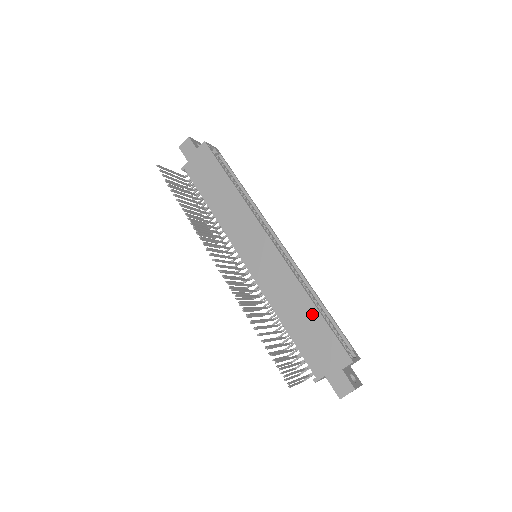
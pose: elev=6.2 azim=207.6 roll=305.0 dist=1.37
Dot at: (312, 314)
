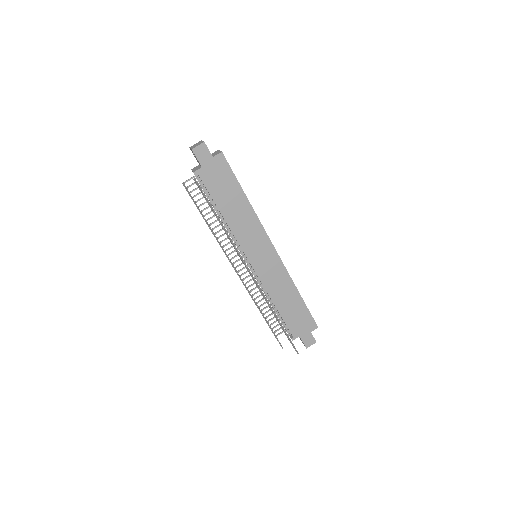
Dot at: (298, 300)
